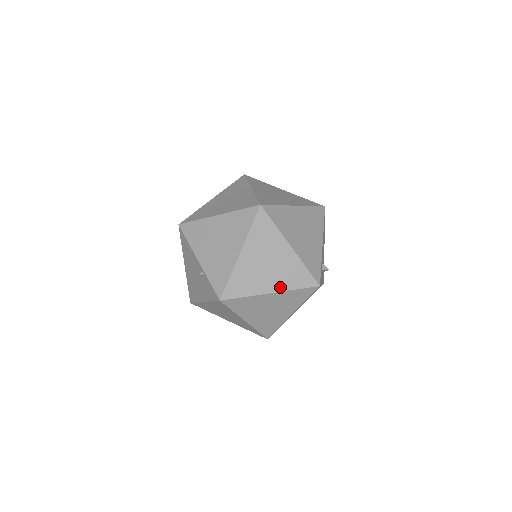
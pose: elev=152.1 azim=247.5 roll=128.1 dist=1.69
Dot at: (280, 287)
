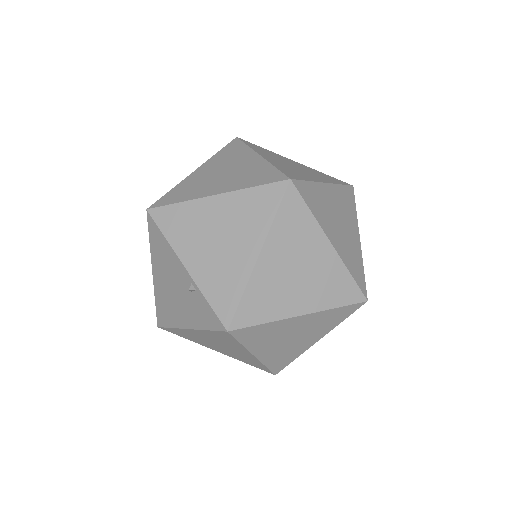
Dot at: (315, 305)
